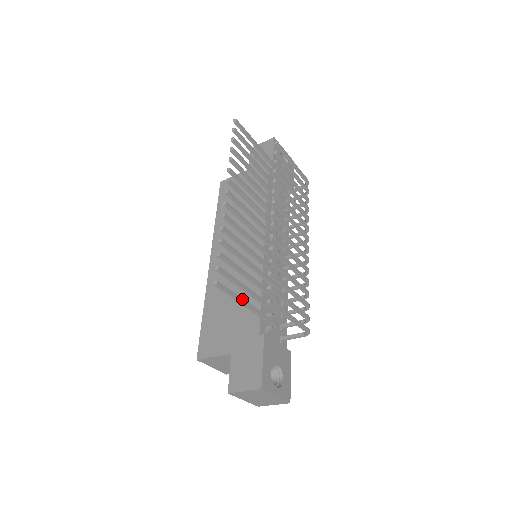
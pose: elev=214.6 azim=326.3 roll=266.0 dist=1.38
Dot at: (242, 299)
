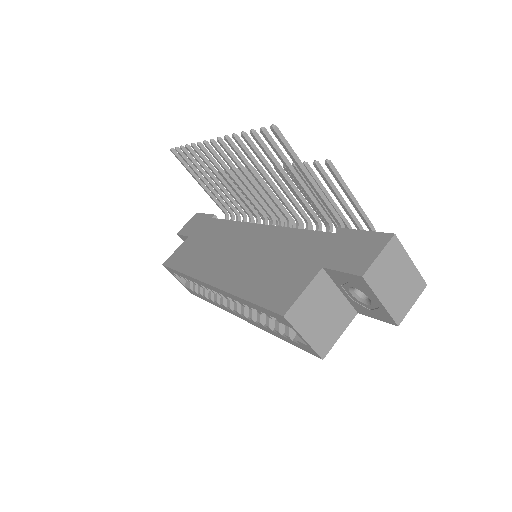
Dot at: (302, 166)
